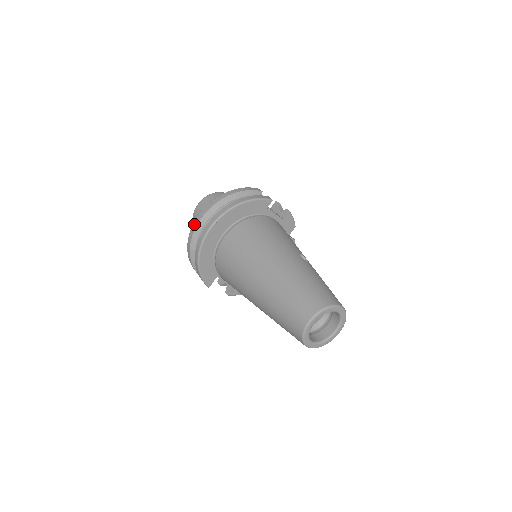
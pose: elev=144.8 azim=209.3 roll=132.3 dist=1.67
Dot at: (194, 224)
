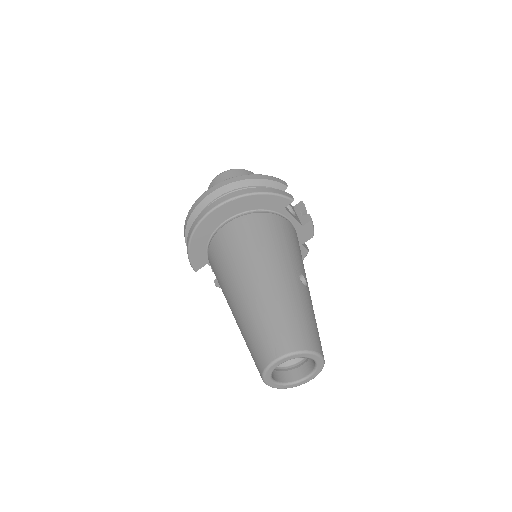
Dot at: (199, 199)
